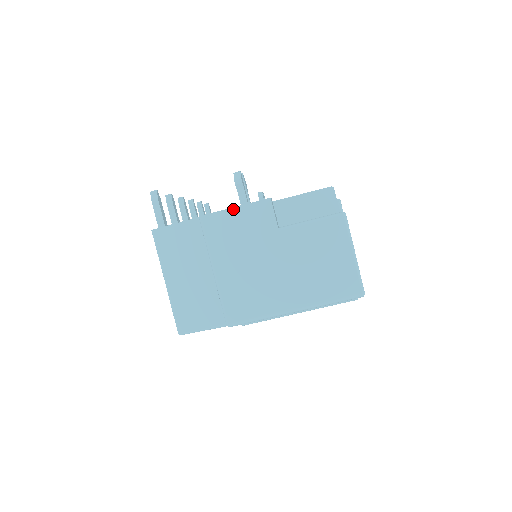
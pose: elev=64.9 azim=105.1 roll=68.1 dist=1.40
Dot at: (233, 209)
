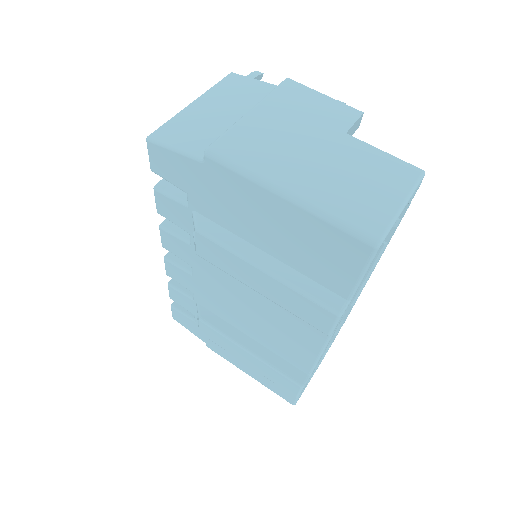
Dot at: (321, 94)
